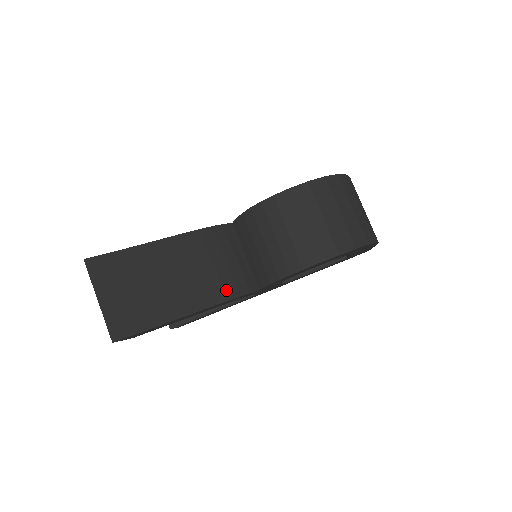
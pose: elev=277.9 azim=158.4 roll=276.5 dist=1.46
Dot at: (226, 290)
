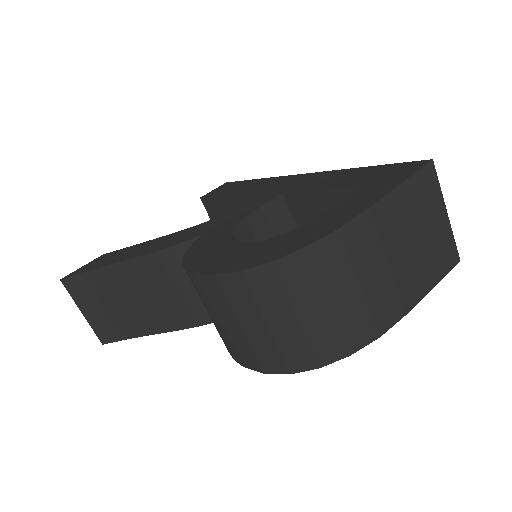
Dot at: (194, 316)
